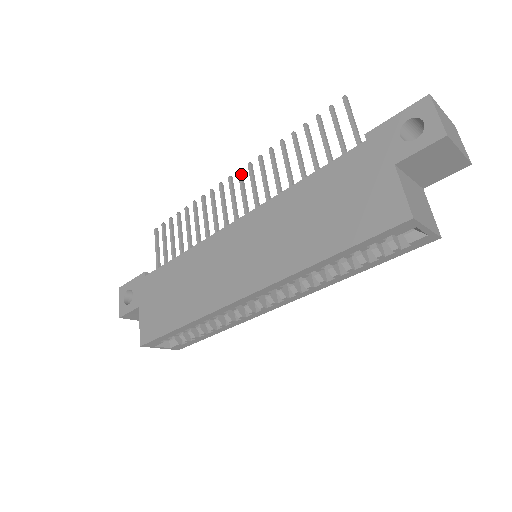
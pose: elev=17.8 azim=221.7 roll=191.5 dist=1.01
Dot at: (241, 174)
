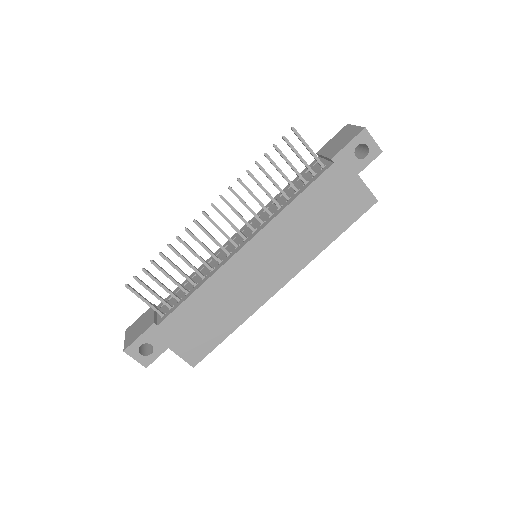
Dot at: (216, 207)
